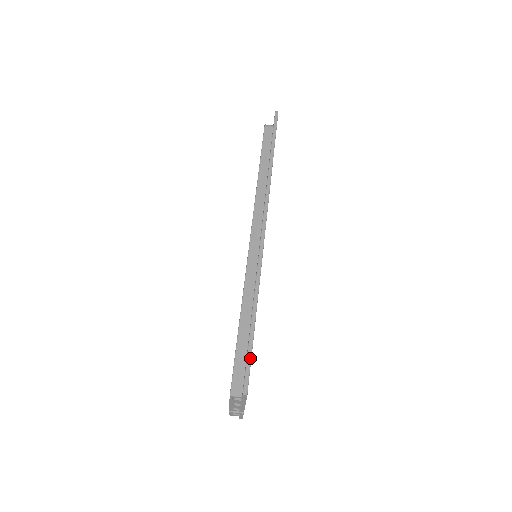
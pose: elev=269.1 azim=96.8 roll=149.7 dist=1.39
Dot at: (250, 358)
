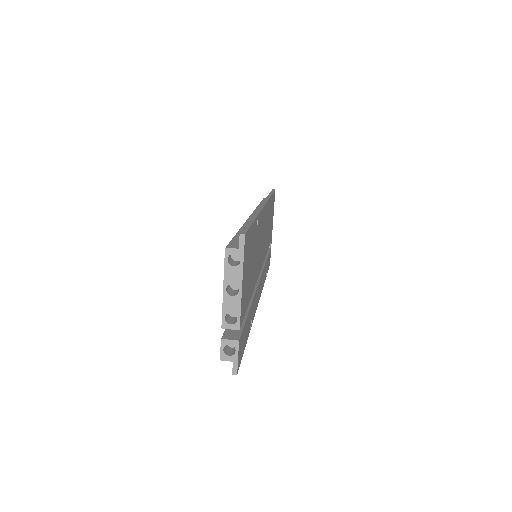
Dot at: (249, 226)
